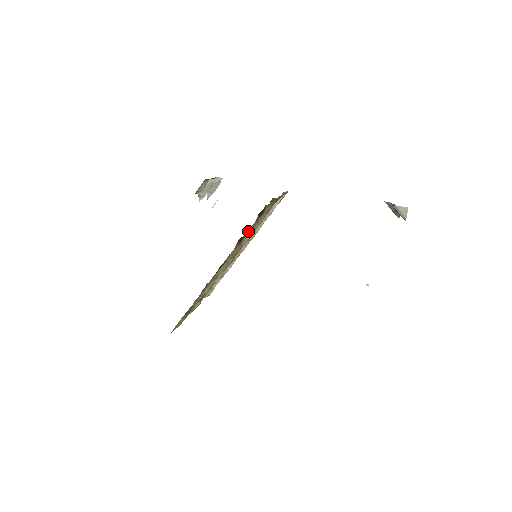
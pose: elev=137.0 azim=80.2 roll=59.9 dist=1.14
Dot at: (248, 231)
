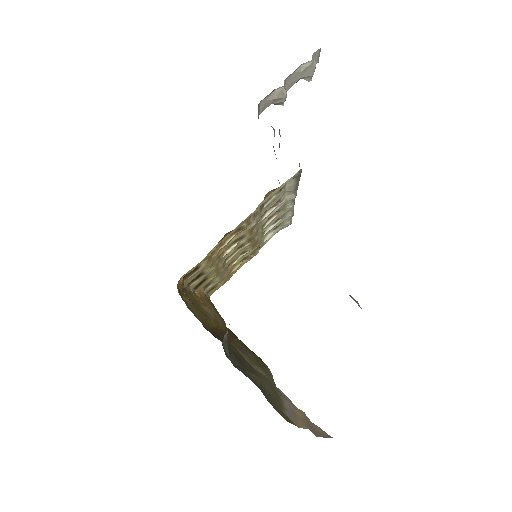
Dot at: (191, 279)
